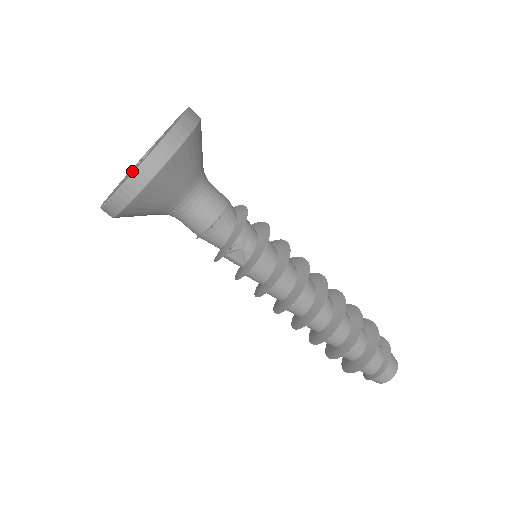
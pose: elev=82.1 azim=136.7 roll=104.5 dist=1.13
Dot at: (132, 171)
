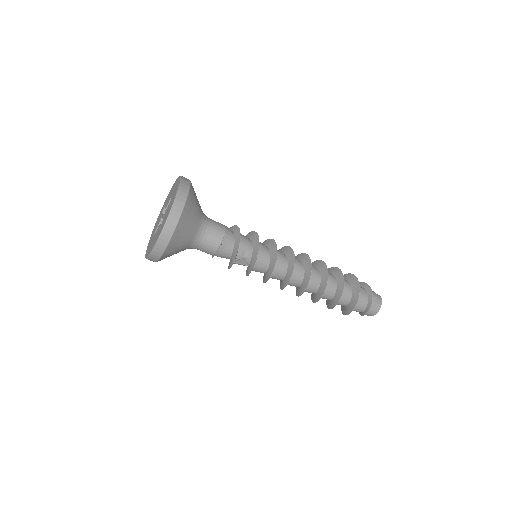
Dot at: (157, 234)
